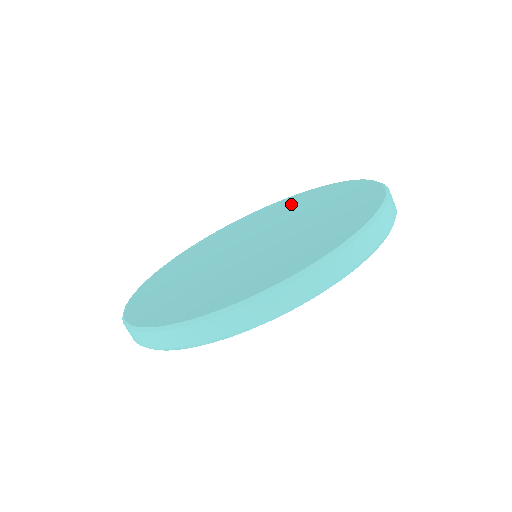
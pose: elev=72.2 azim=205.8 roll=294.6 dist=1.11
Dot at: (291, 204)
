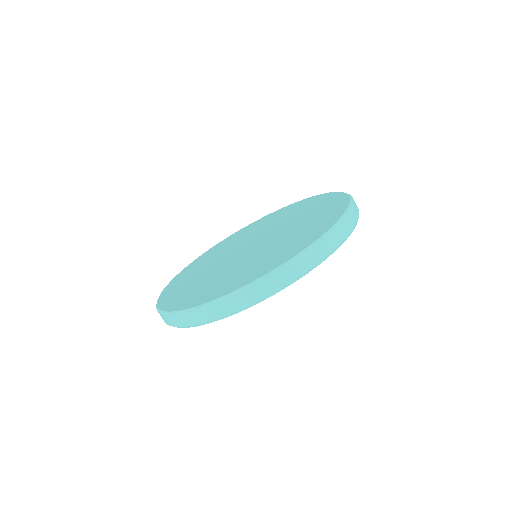
Dot at: (304, 208)
